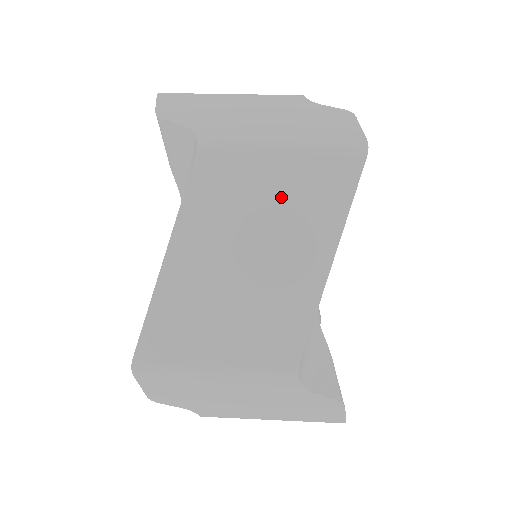
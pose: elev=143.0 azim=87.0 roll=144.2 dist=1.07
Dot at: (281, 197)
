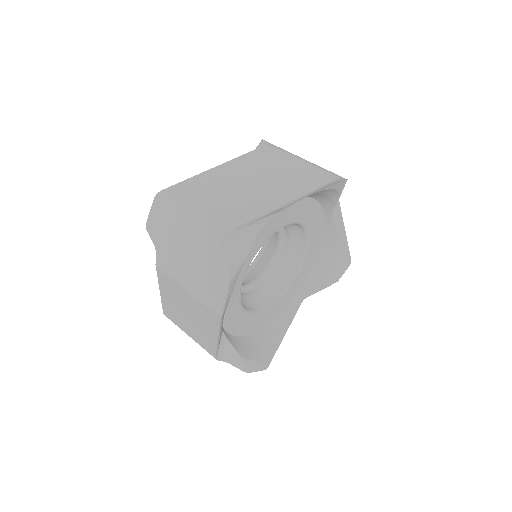
Dot at: (283, 174)
